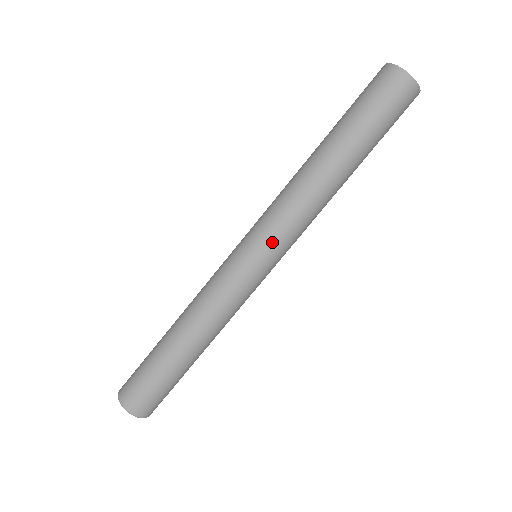
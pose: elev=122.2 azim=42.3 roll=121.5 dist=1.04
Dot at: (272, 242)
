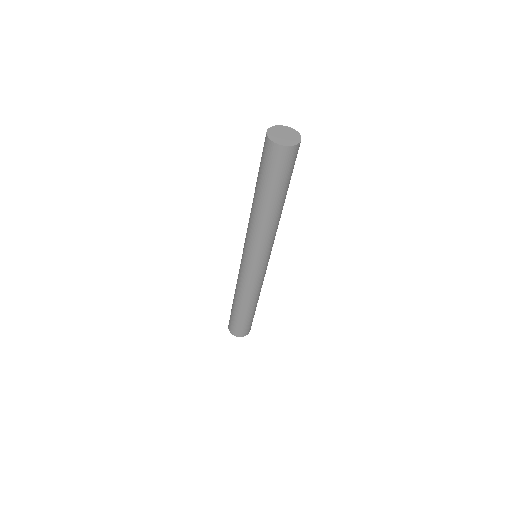
Dot at: (246, 249)
